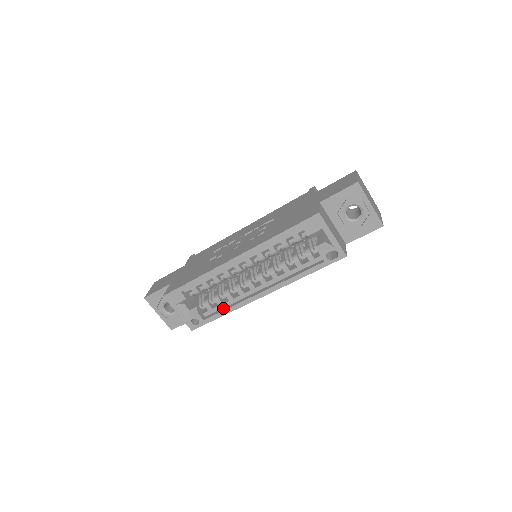
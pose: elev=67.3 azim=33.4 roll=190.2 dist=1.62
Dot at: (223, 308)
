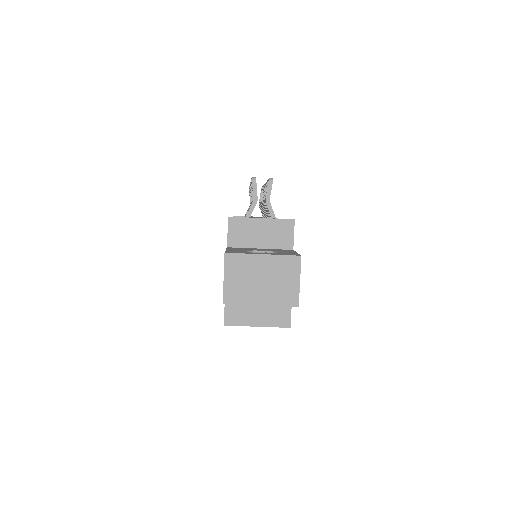
Dot at: occluded
